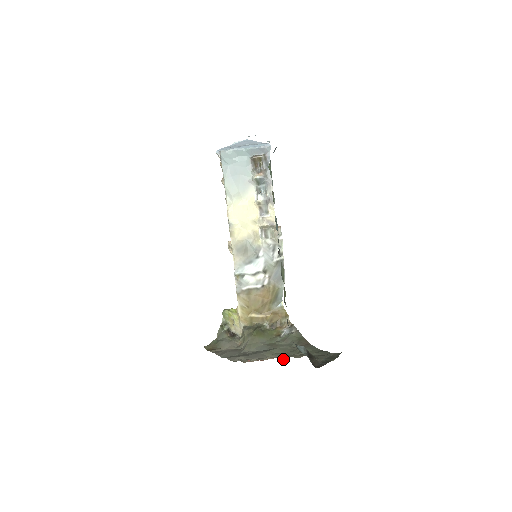
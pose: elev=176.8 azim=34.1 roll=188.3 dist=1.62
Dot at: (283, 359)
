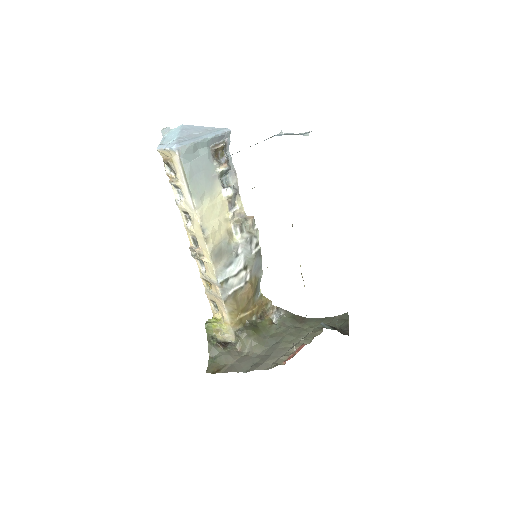
Dot at: occluded
